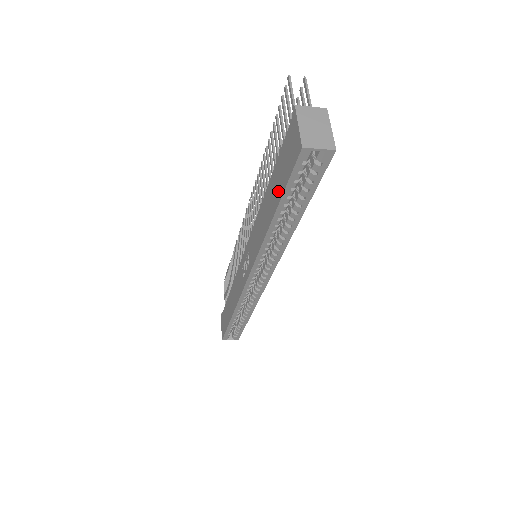
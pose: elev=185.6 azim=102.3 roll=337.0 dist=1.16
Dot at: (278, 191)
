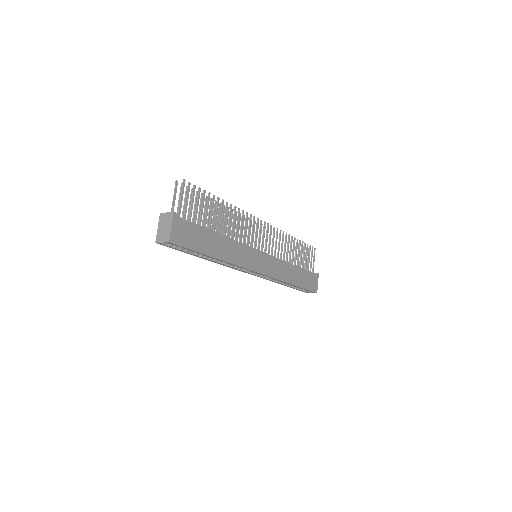
Dot at: occluded
